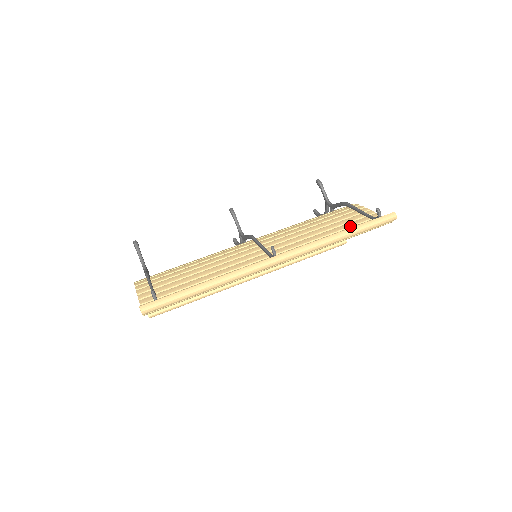
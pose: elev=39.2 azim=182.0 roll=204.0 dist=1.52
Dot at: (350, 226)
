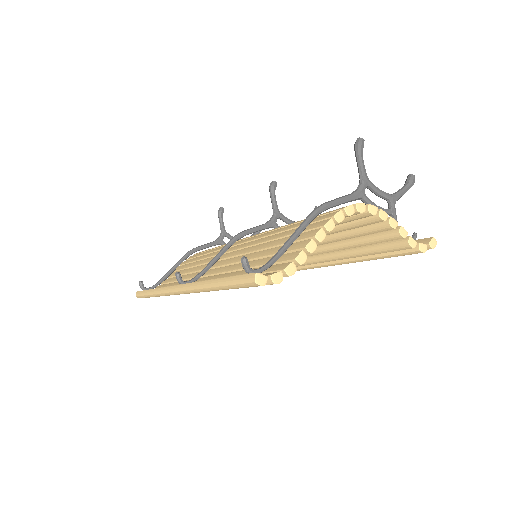
Dot at: (262, 264)
